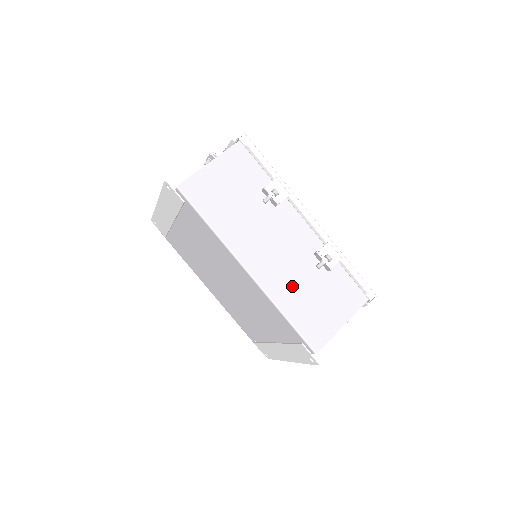
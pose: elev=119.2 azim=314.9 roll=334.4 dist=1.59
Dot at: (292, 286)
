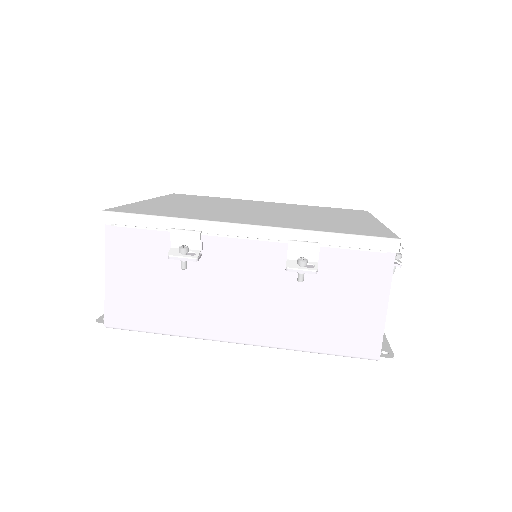
Dot at: (293, 317)
